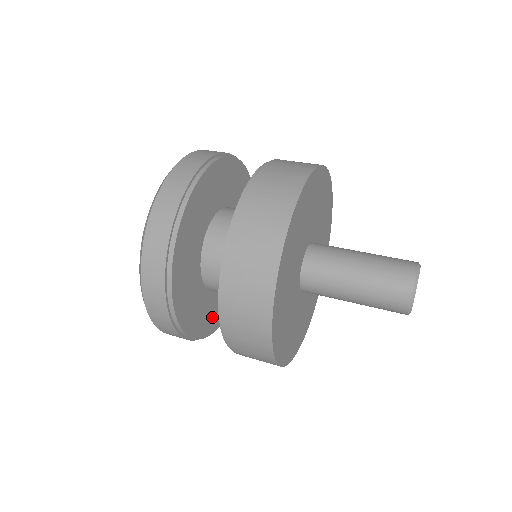
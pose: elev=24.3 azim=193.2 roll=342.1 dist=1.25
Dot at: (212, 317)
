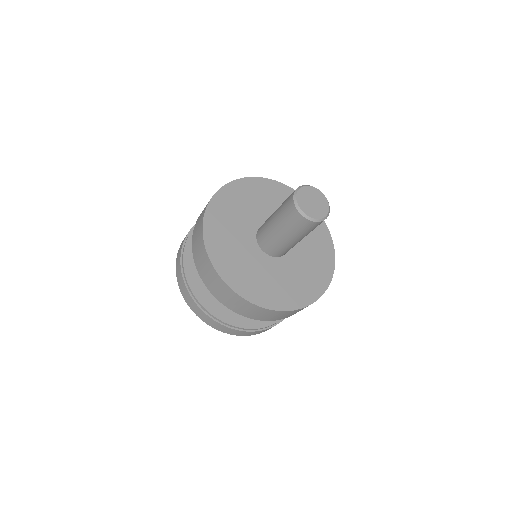
Dot at: occluded
